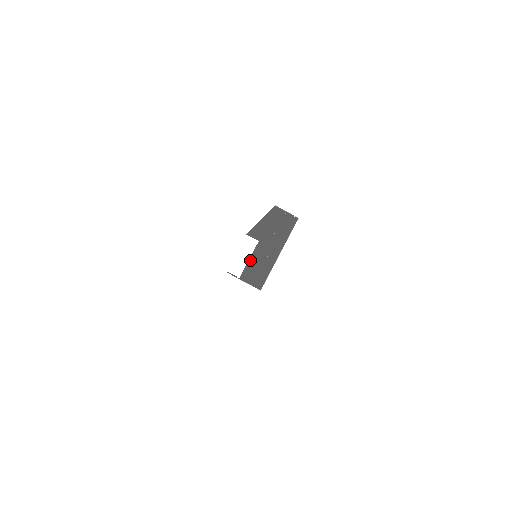
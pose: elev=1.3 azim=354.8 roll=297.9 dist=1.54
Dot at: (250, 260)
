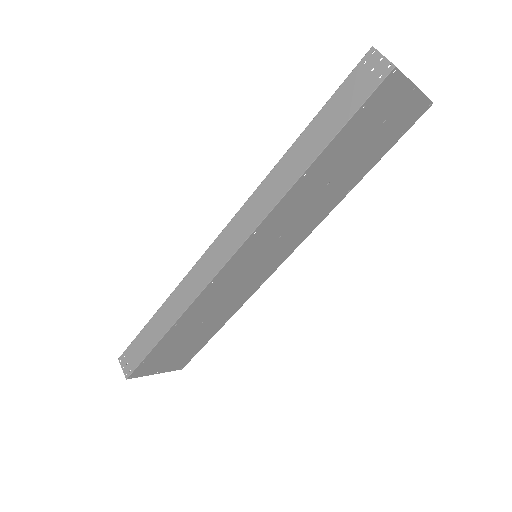
Dot at: (177, 348)
